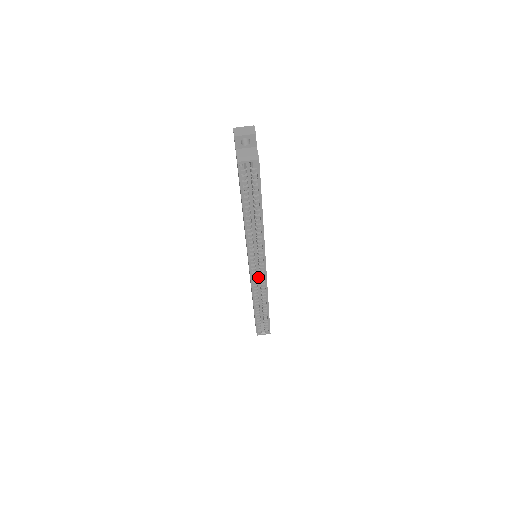
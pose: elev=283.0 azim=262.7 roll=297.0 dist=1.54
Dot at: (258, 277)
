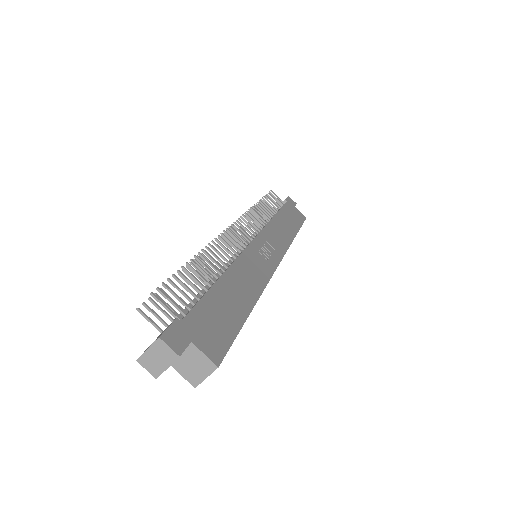
Dot at: occluded
